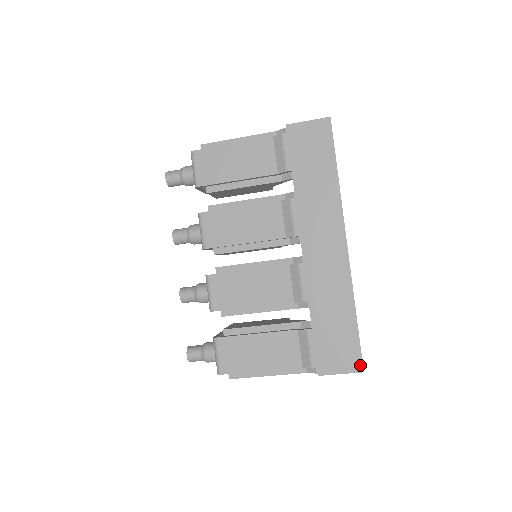
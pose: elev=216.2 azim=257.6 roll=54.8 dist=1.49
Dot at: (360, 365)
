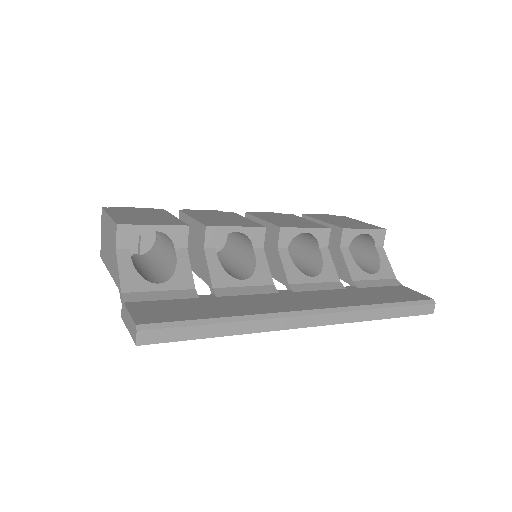
Dot at: (425, 313)
